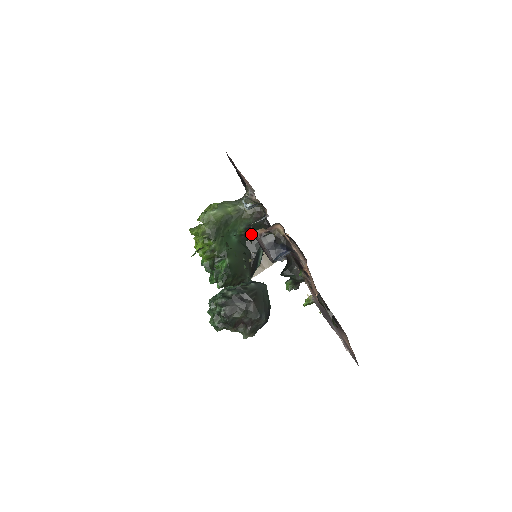
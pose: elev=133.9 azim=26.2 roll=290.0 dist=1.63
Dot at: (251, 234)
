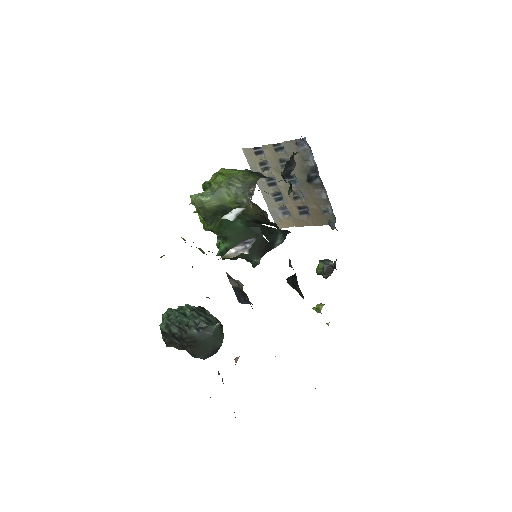
Dot at: (263, 223)
